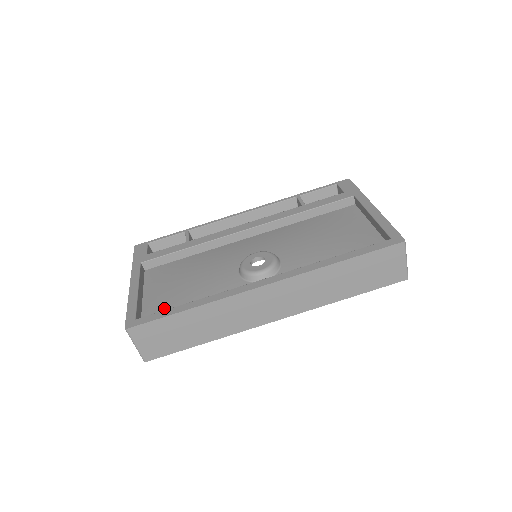
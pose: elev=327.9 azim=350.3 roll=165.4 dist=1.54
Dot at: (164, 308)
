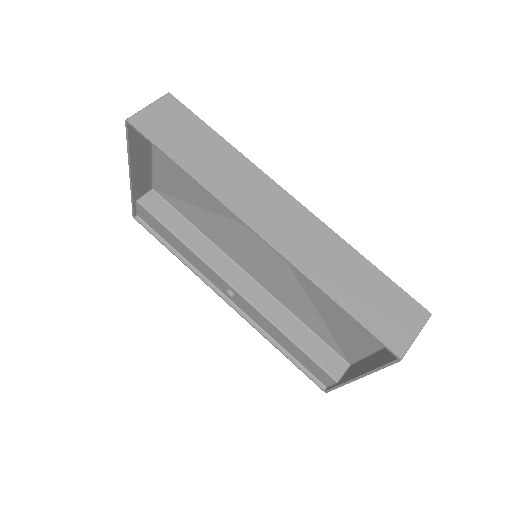
Dot at: occluded
